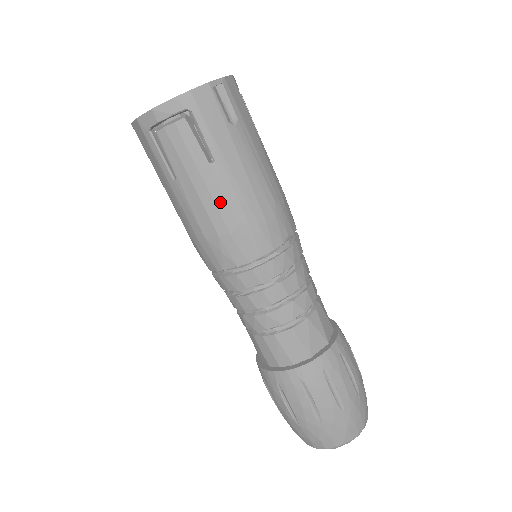
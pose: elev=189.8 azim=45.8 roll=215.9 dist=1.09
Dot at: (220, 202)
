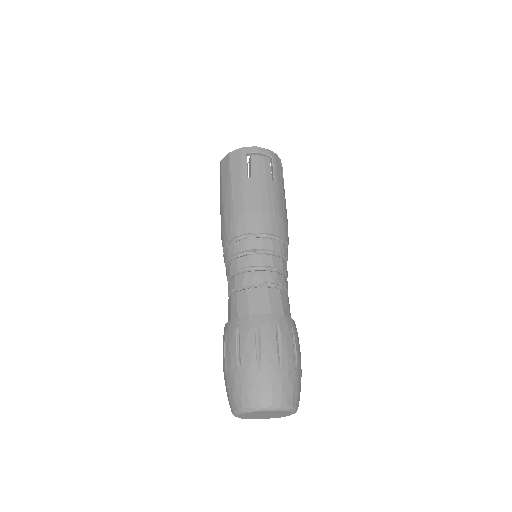
Dot at: (270, 198)
